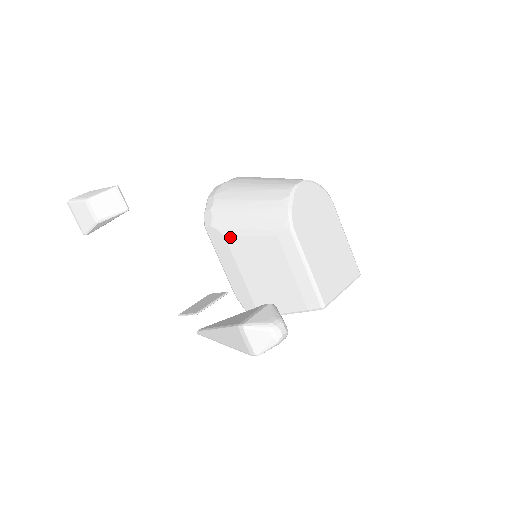
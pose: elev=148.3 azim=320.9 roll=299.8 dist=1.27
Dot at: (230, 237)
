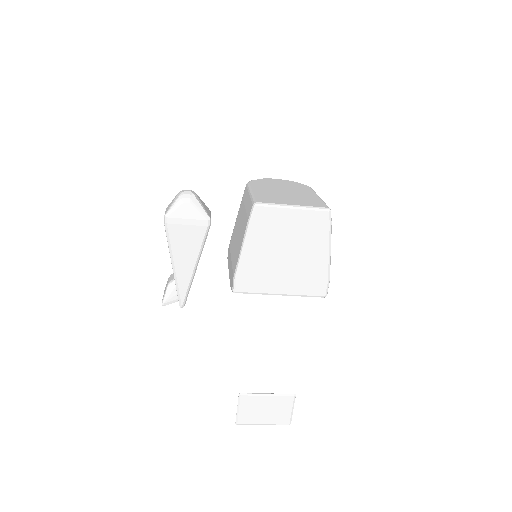
Dot at: occluded
